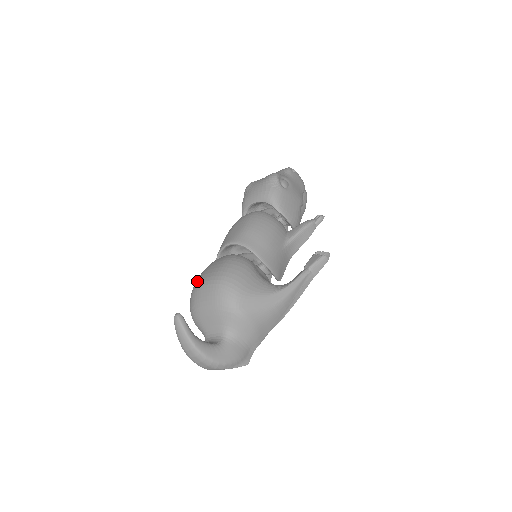
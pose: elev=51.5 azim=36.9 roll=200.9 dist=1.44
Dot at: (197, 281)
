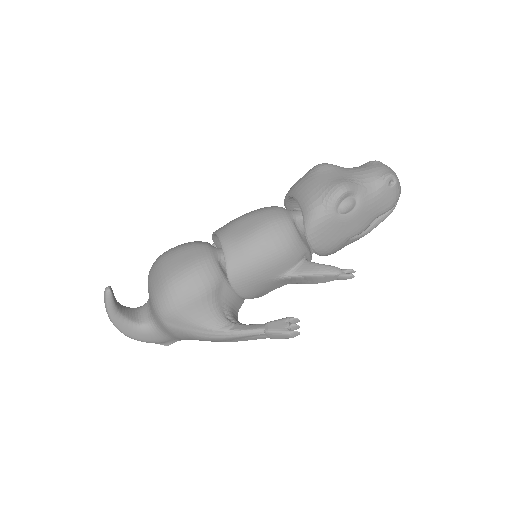
Dot at: (164, 255)
